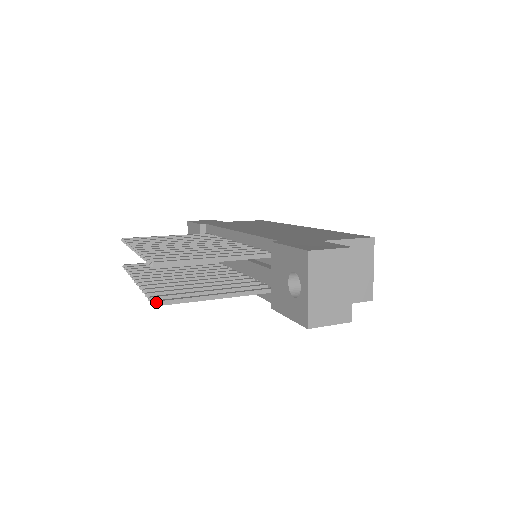
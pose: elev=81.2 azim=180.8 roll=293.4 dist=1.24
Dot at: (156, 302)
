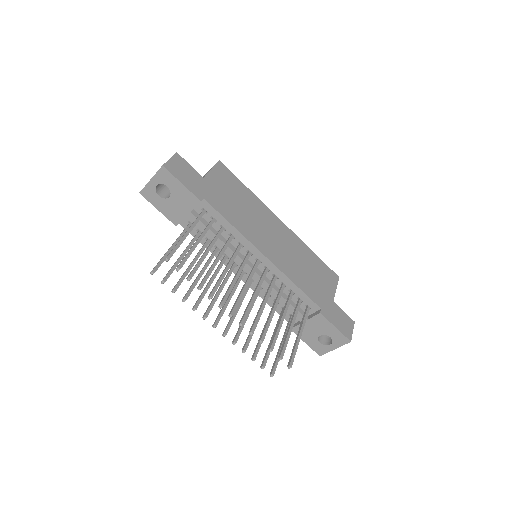
Dot at: occluded
